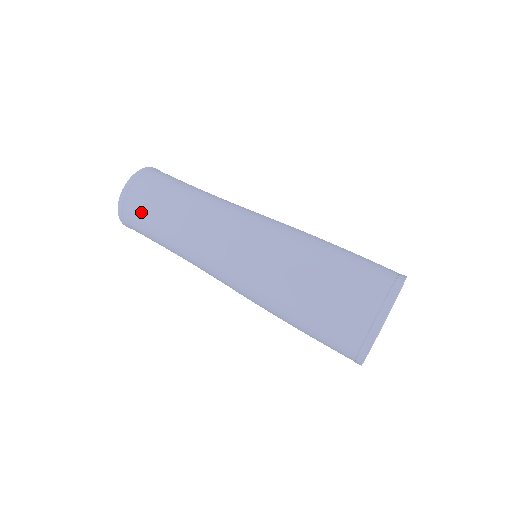
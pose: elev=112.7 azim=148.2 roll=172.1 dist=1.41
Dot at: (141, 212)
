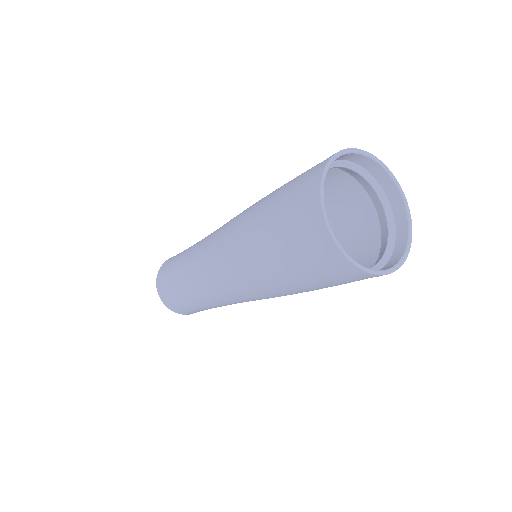
Dot at: (183, 307)
